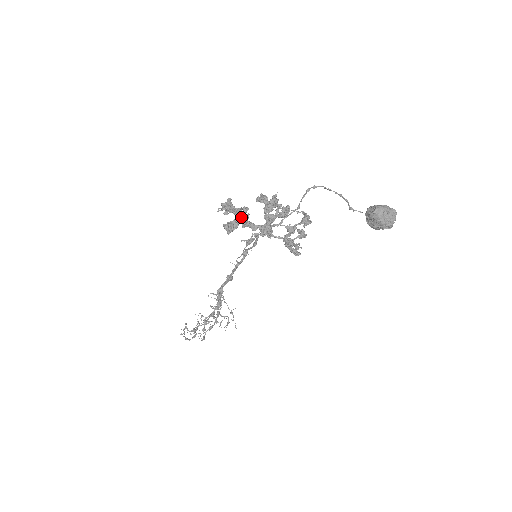
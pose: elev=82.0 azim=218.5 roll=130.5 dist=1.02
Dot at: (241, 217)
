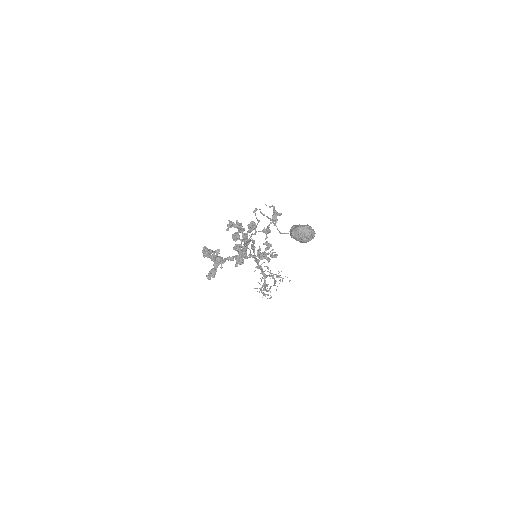
Dot at: (216, 261)
